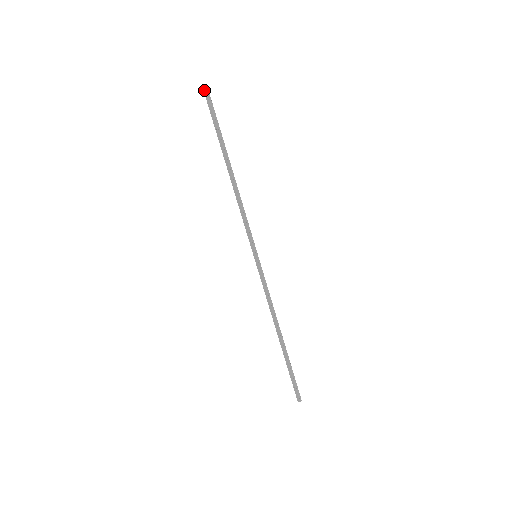
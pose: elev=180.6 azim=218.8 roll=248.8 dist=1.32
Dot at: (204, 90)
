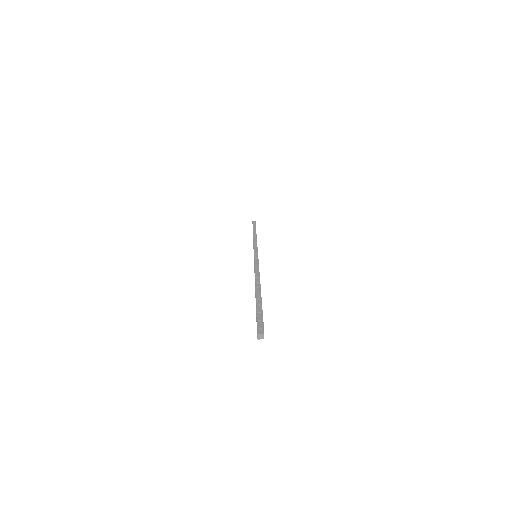
Dot at: (260, 336)
